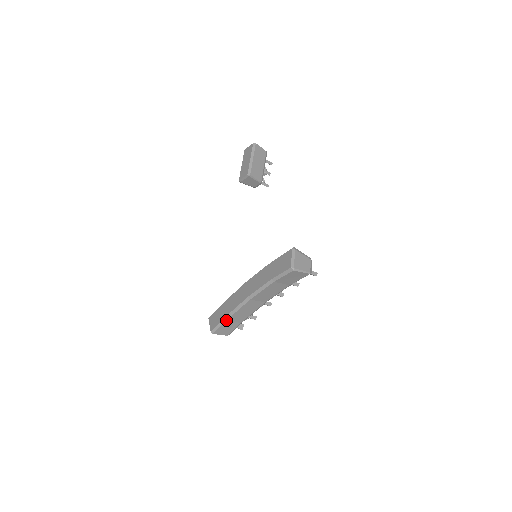
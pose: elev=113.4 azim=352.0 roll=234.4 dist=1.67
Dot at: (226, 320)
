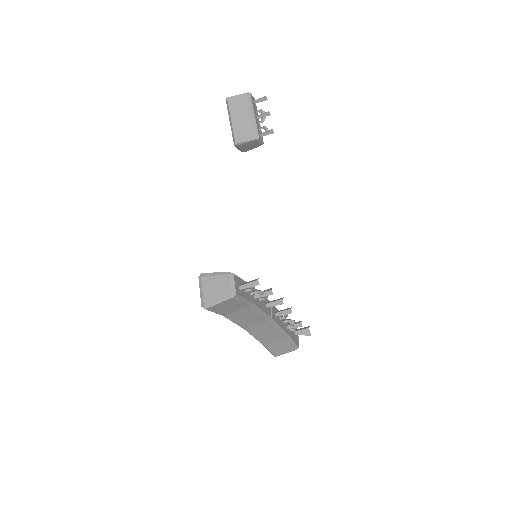
Dot at: (264, 346)
